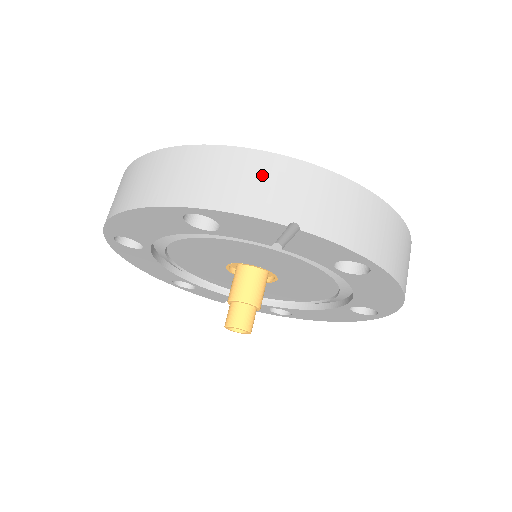
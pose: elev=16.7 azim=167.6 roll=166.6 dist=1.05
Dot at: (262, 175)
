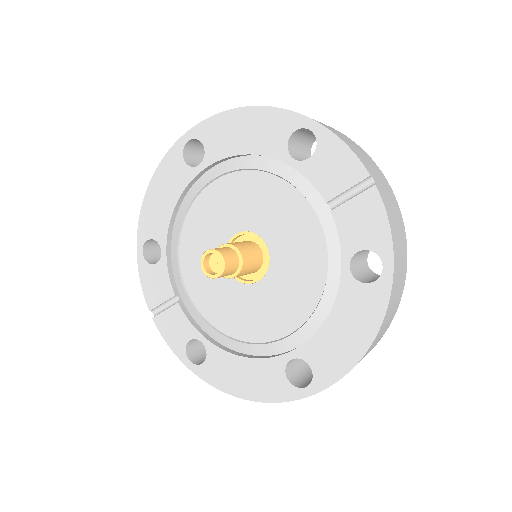
Dot at: (365, 155)
